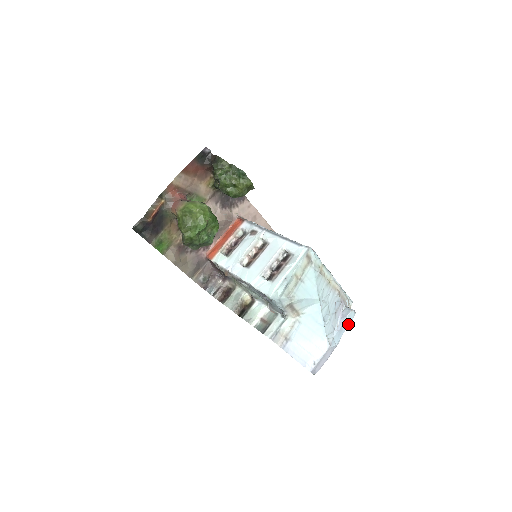
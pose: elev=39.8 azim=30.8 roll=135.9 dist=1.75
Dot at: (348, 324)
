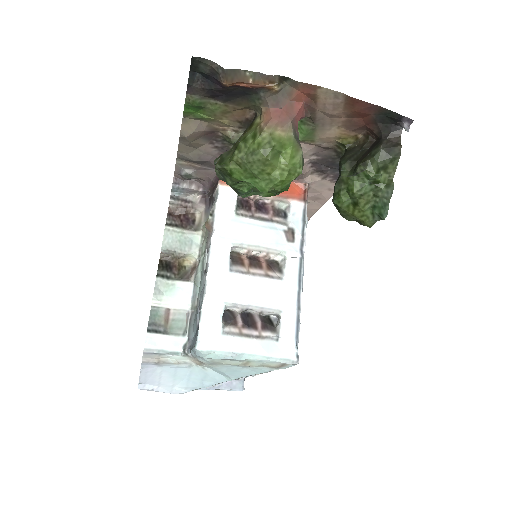
Dot at: occluded
